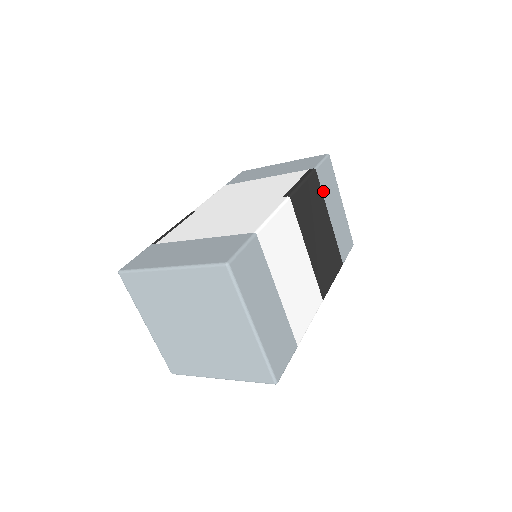
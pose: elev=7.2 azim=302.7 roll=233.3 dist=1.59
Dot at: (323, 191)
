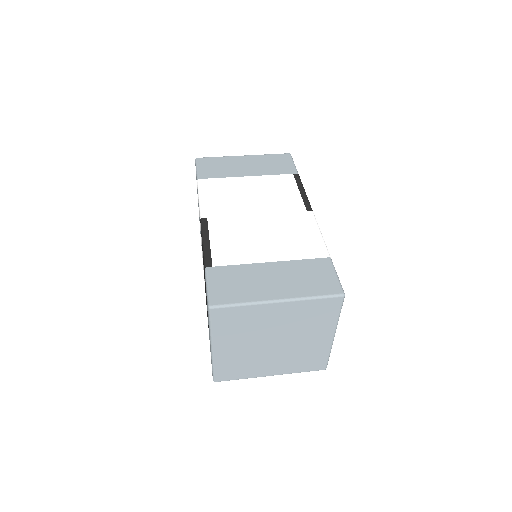
Dot at: occluded
